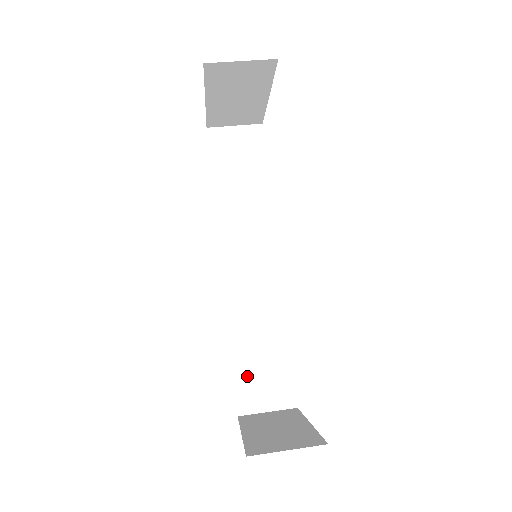
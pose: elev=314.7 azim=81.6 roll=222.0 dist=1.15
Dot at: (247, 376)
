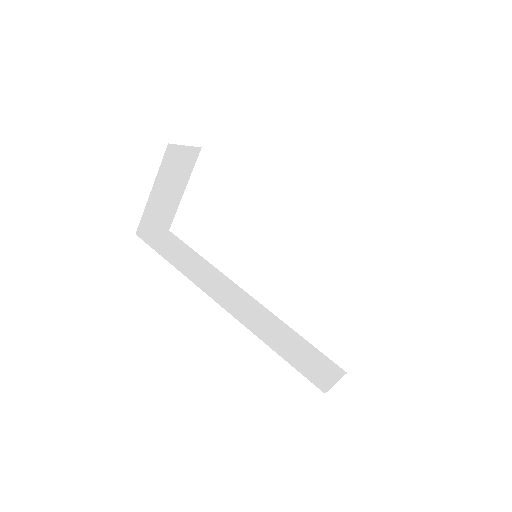
Dot at: (302, 365)
